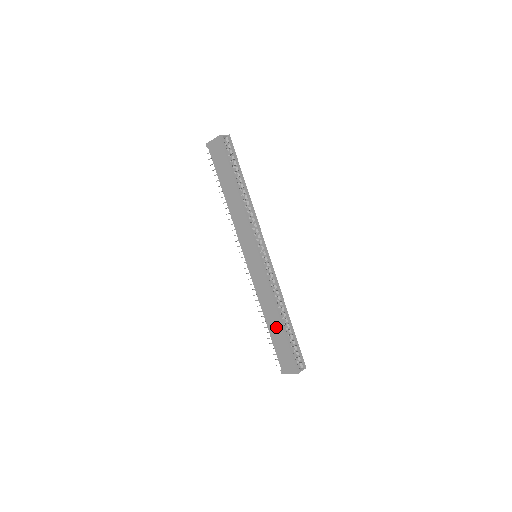
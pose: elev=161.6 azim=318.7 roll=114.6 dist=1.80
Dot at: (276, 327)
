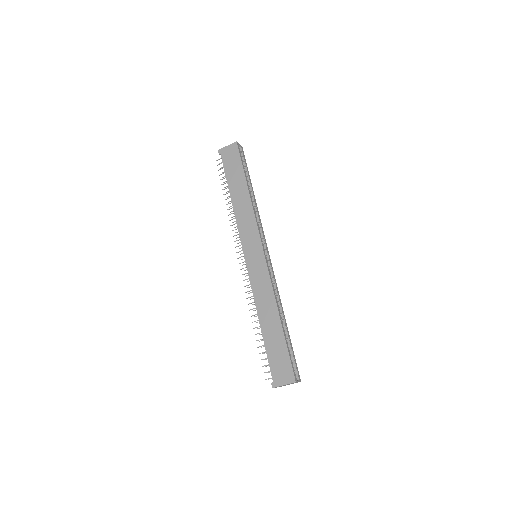
Dot at: (273, 329)
